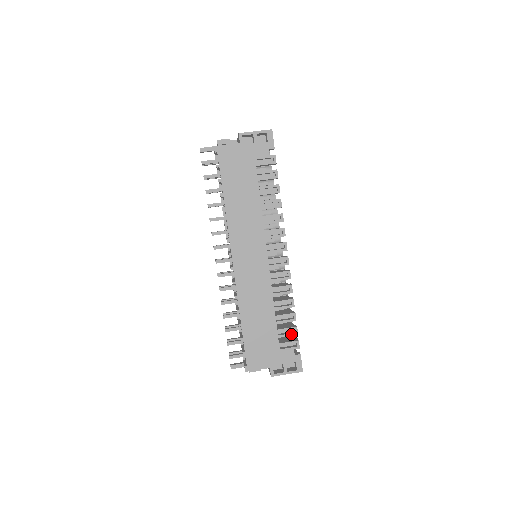
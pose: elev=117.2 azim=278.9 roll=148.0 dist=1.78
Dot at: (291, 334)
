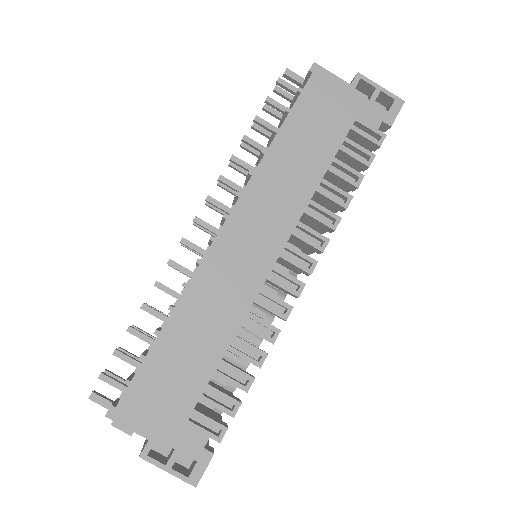
Dot at: (224, 408)
